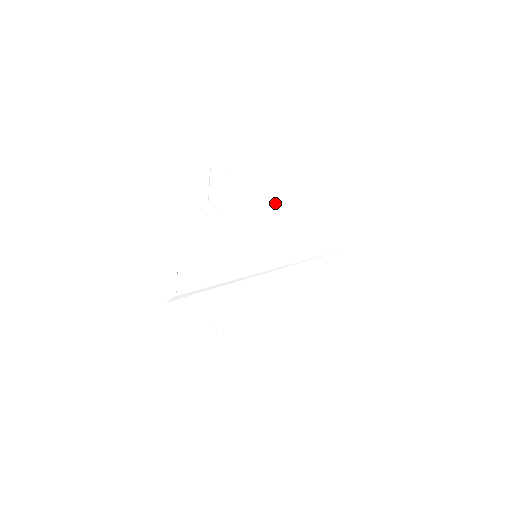
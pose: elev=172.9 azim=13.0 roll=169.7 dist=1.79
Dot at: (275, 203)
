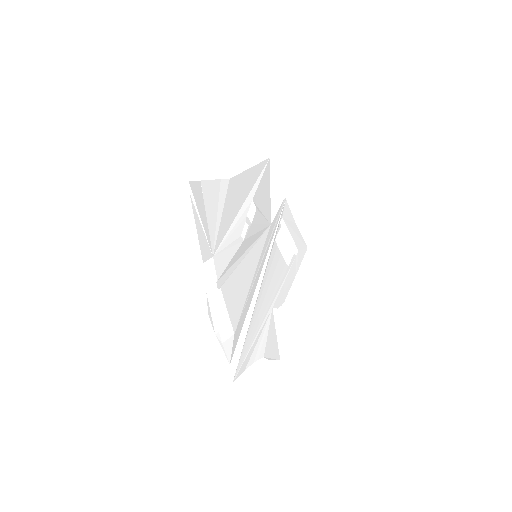
Dot at: (245, 186)
